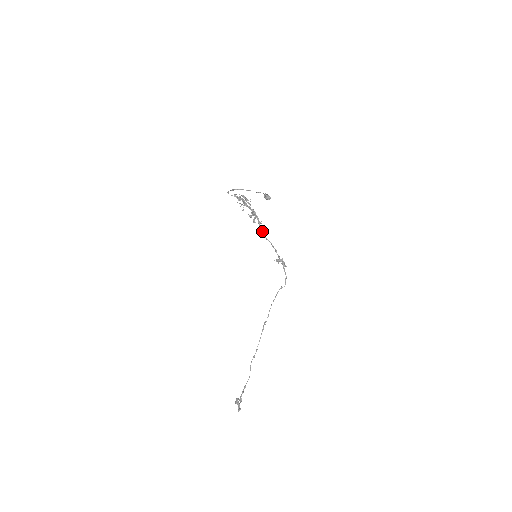
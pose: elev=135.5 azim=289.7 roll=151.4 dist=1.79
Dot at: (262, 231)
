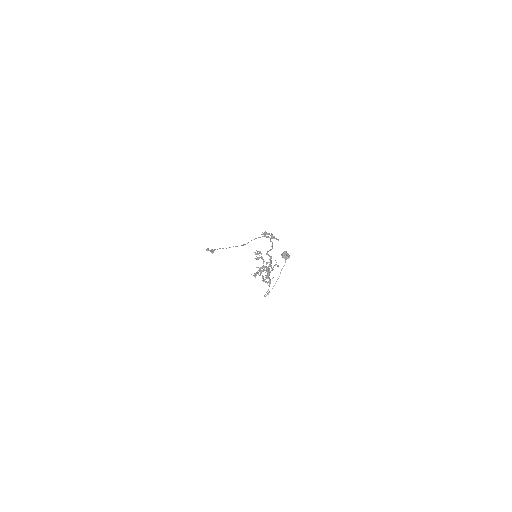
Dot at: (269, 256)
